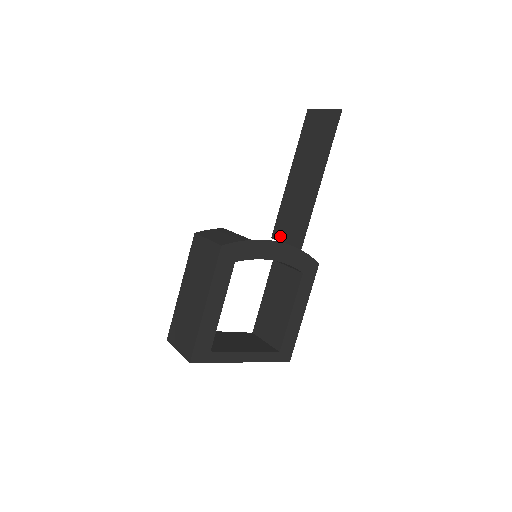
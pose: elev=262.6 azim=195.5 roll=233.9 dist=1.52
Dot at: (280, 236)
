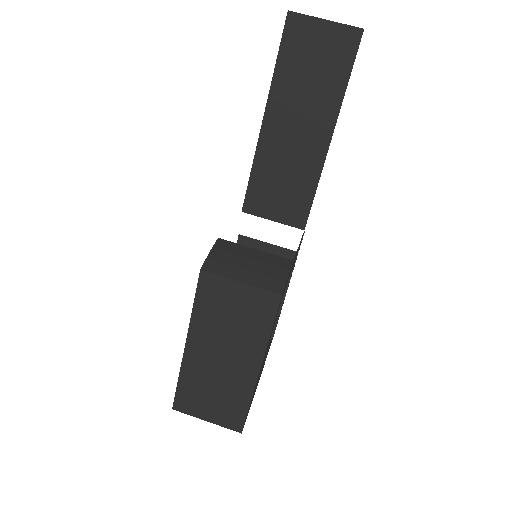
Dot at: (260, 210)
